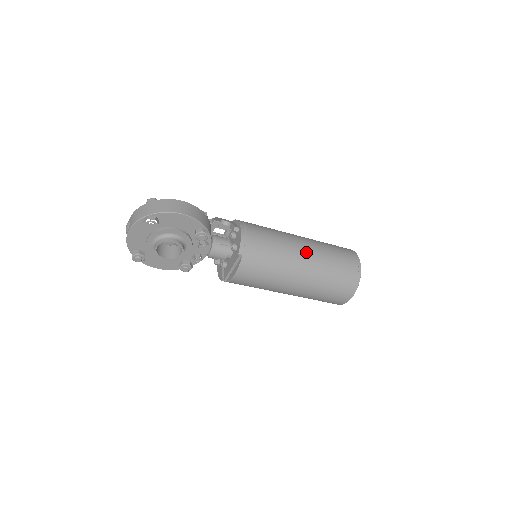
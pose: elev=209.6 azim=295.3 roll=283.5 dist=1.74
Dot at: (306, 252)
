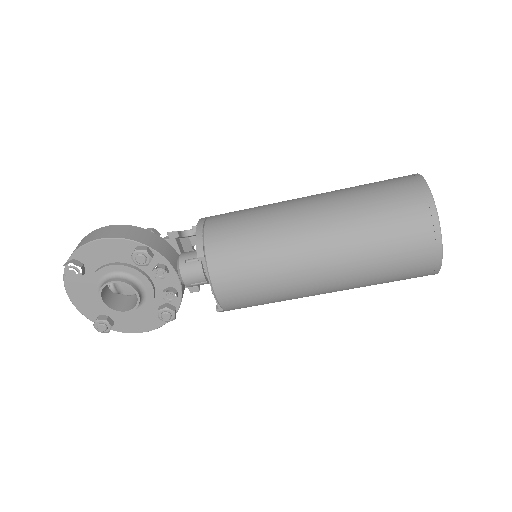
Dot at: (311, 209)
